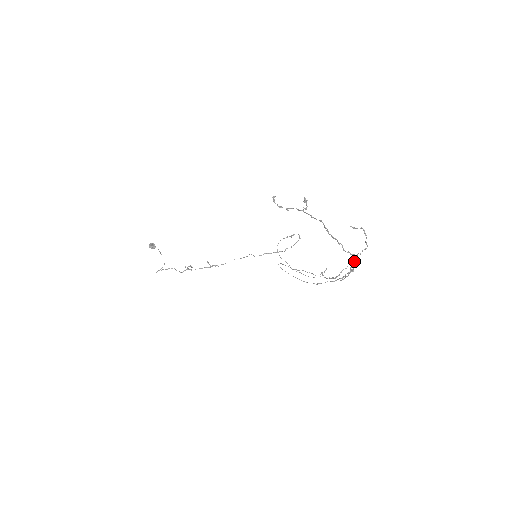
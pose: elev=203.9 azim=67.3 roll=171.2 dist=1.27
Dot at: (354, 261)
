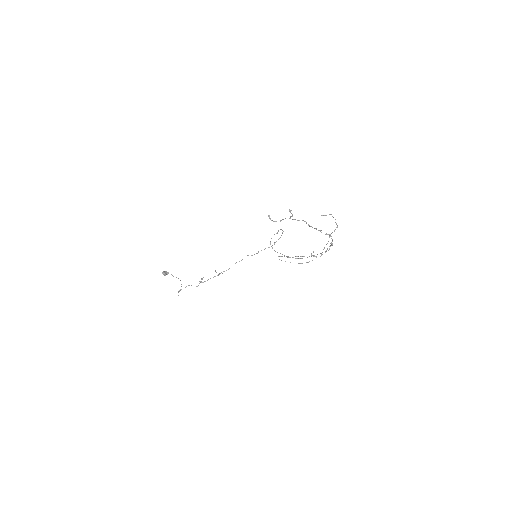
Dot at: (332, 239)
